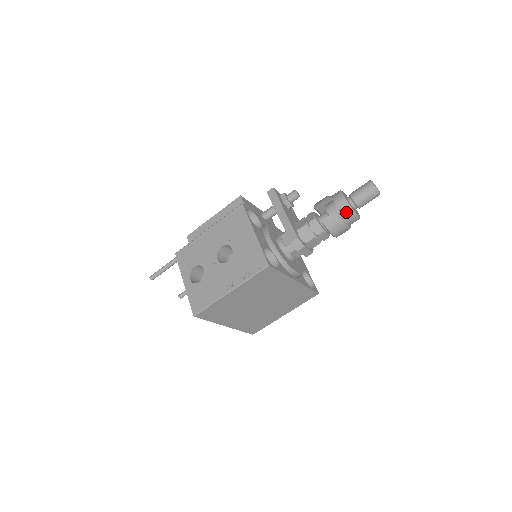
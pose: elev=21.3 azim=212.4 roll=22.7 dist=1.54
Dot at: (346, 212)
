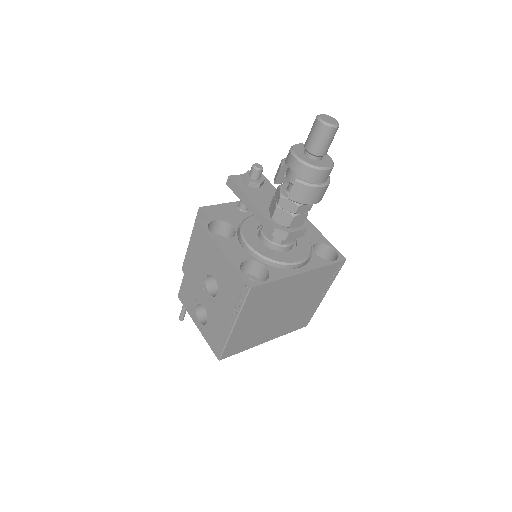
Dot at: (308, 173)
